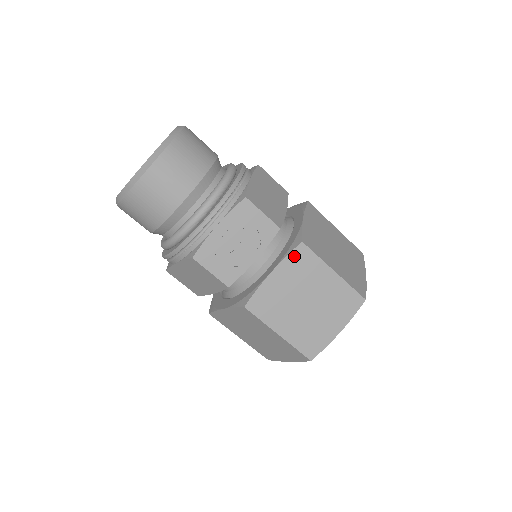
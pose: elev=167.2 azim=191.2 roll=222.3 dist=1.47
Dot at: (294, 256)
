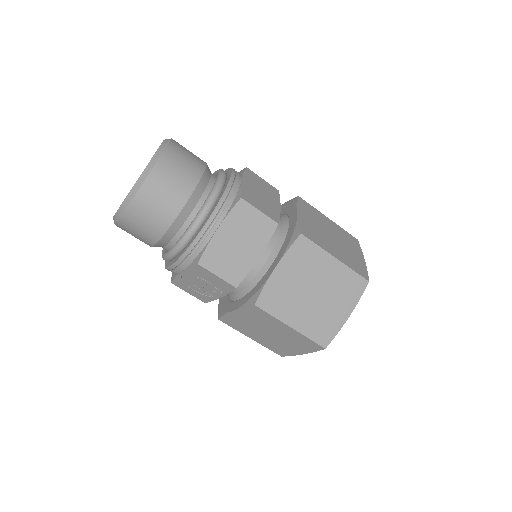
Dot at: (250, 309)
